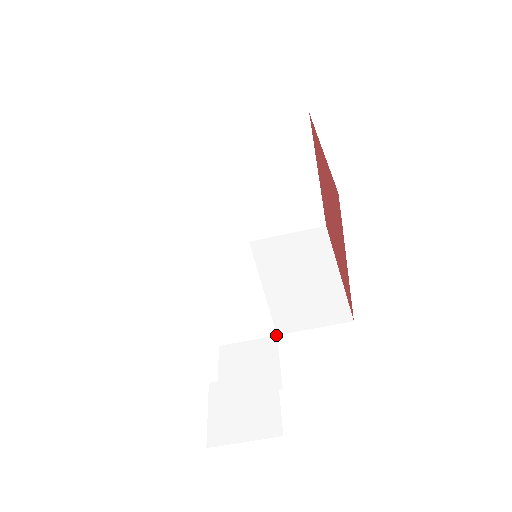
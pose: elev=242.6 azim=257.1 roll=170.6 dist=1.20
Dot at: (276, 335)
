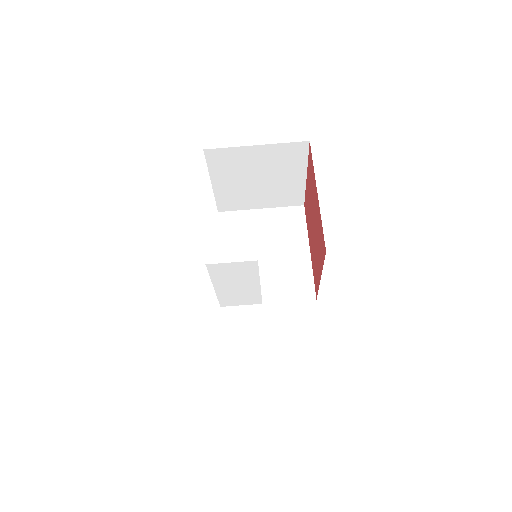
Dot at: (262, 304)
